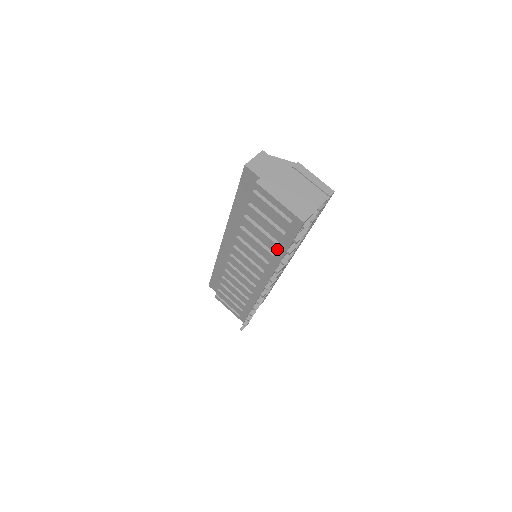
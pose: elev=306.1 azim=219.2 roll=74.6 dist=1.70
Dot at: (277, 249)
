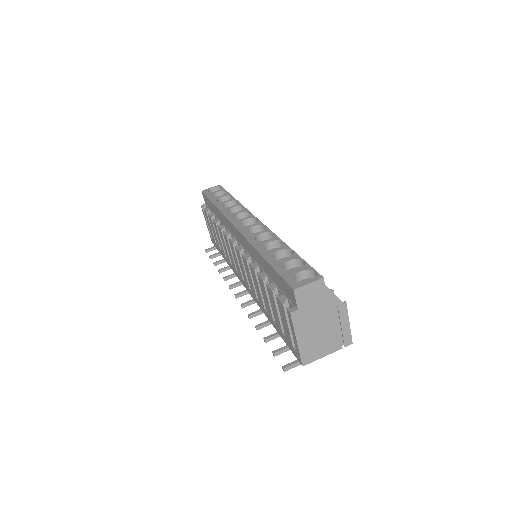
Dot at: (271, 318)
